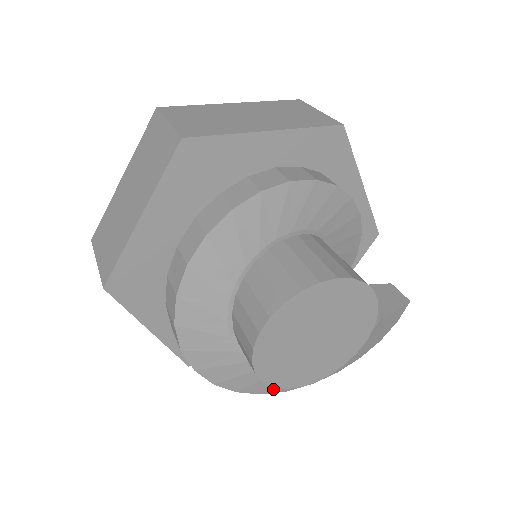
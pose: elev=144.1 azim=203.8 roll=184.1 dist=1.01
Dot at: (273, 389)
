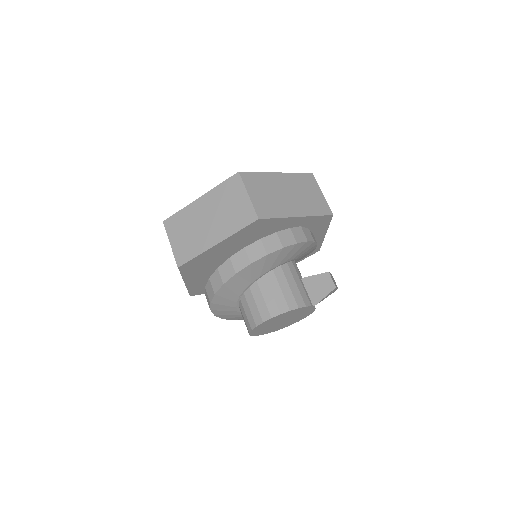
Dot at: occluded
